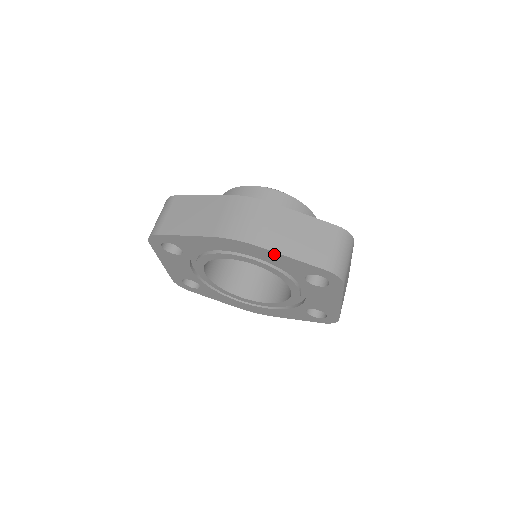
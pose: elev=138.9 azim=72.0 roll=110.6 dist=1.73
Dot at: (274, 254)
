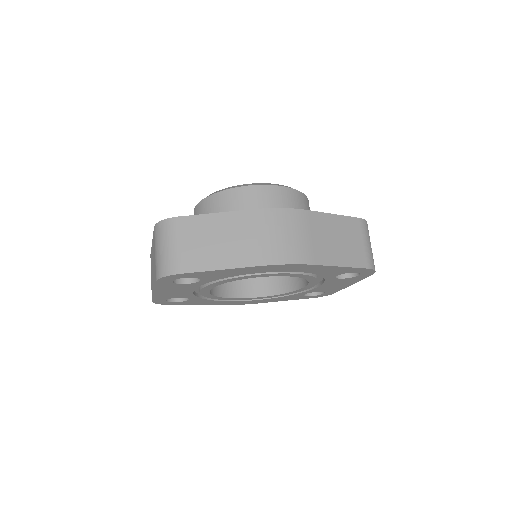
Dot at: (324, 267)
